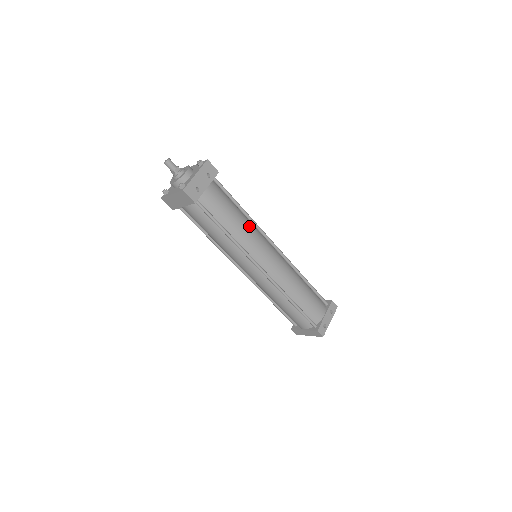
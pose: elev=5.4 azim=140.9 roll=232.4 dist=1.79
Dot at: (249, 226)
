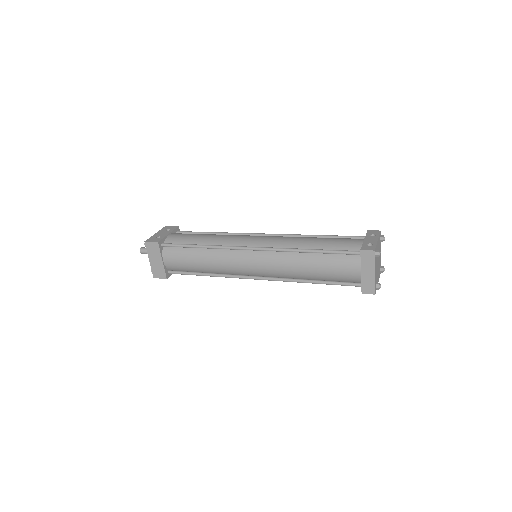
Dot at: (223, 235)
